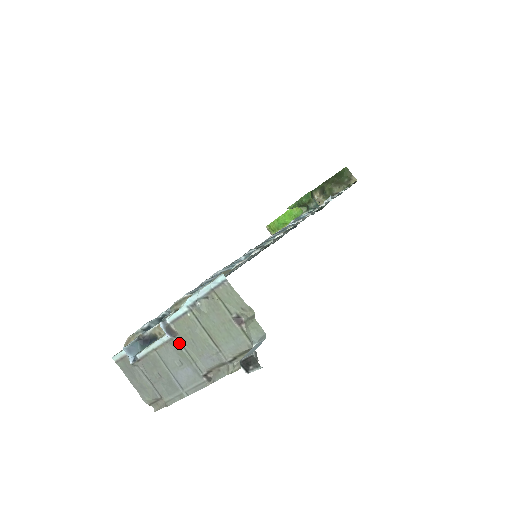
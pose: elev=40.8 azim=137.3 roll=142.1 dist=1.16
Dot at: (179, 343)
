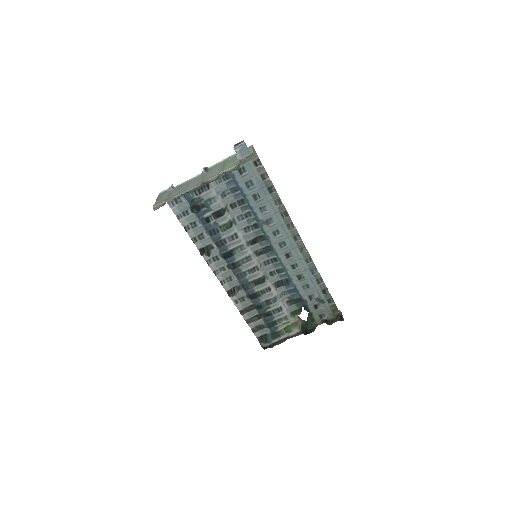
Dot at: (205, 174)
